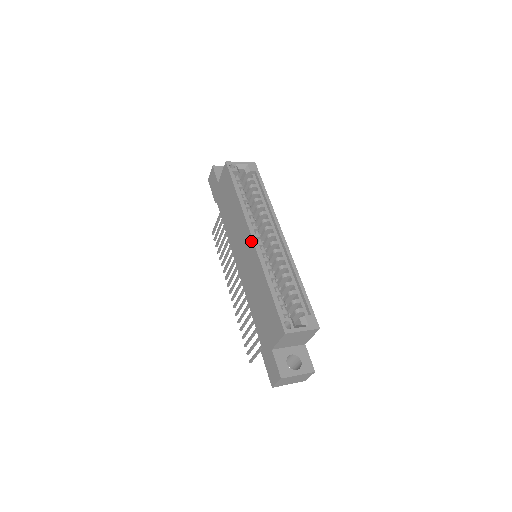
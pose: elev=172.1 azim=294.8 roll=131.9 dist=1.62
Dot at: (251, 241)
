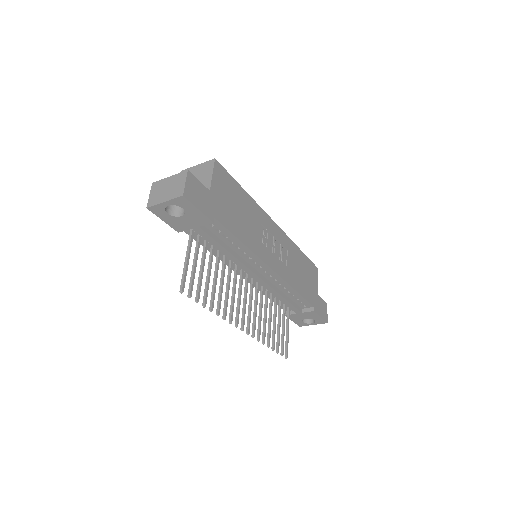
Dot at: occluded
